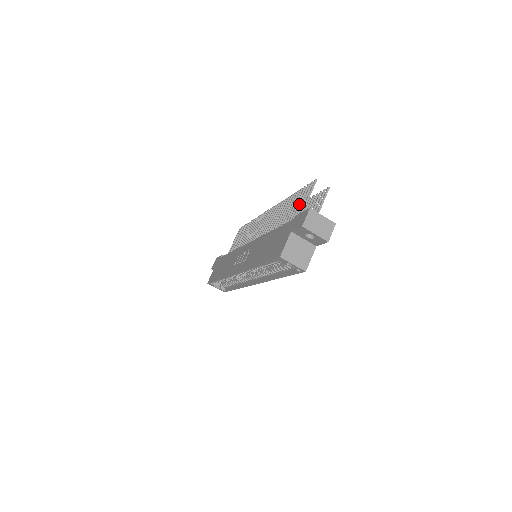
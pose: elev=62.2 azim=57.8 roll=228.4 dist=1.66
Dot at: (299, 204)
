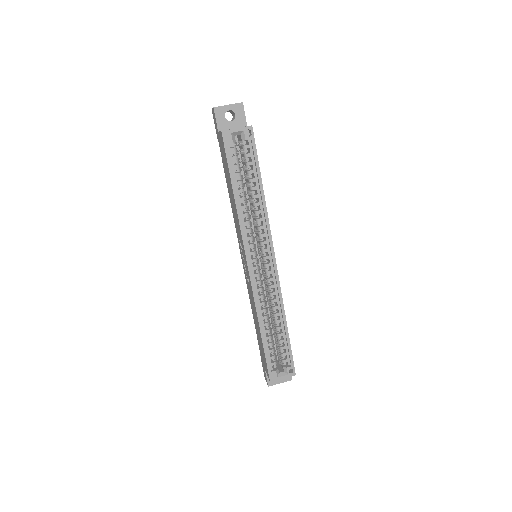
Dot at: occluded
